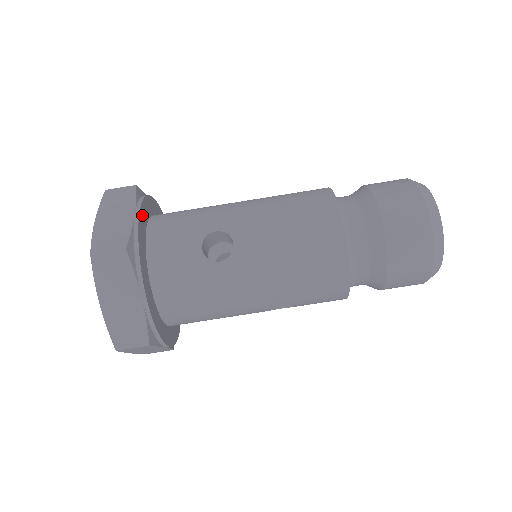
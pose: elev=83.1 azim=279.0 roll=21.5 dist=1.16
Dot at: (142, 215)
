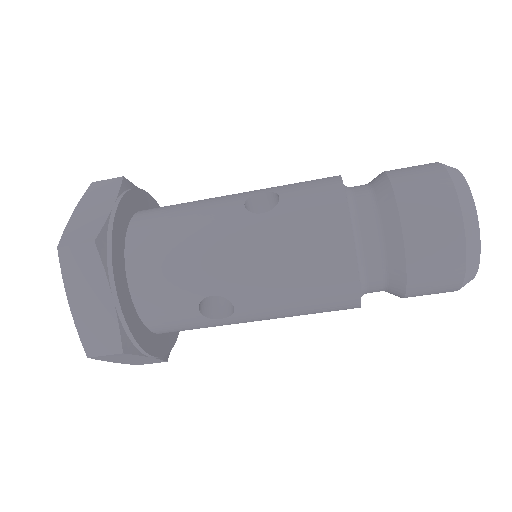
Dot at: (120, 287)
